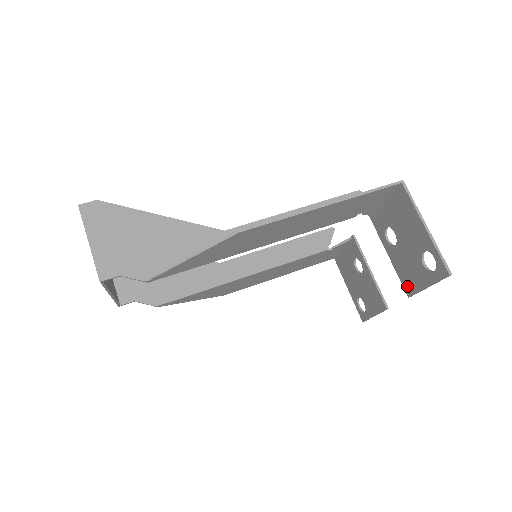
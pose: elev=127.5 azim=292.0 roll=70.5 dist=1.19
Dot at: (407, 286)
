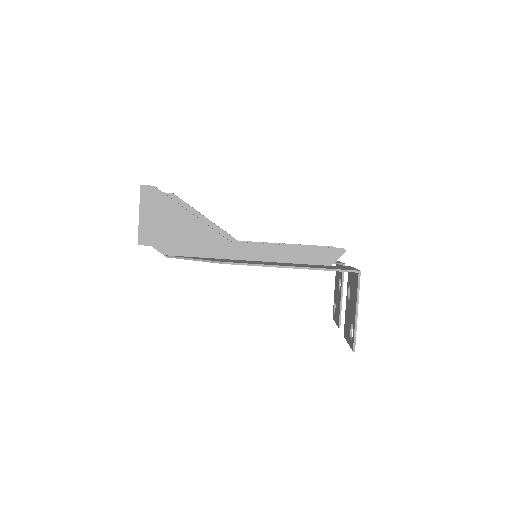
Dot at: (345, 330)
